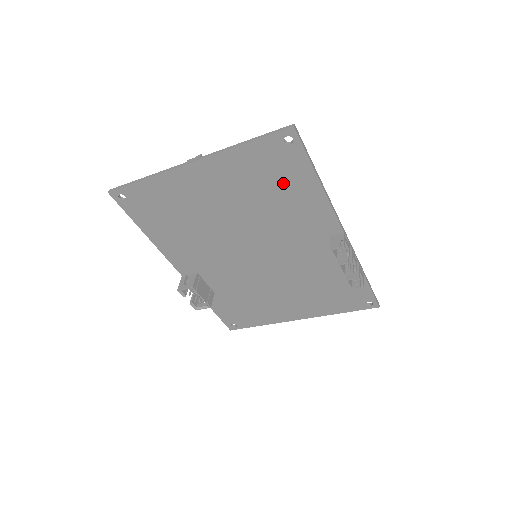
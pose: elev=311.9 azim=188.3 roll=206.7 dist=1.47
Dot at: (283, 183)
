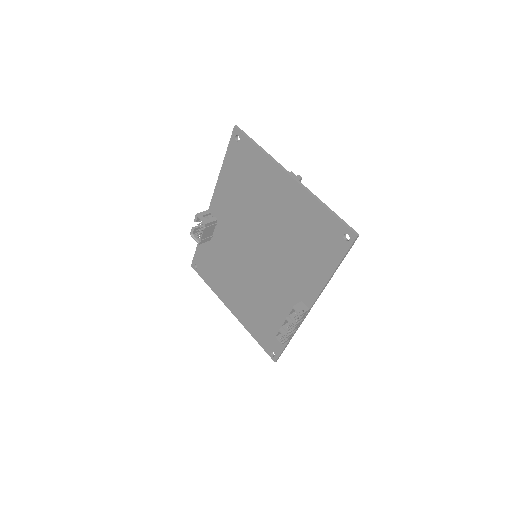
Dot at: (317, 249)
